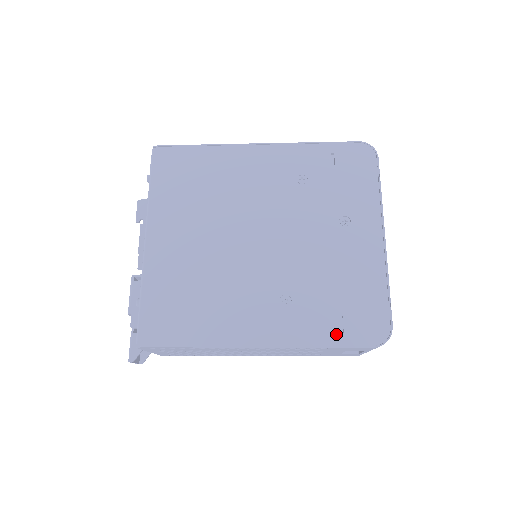
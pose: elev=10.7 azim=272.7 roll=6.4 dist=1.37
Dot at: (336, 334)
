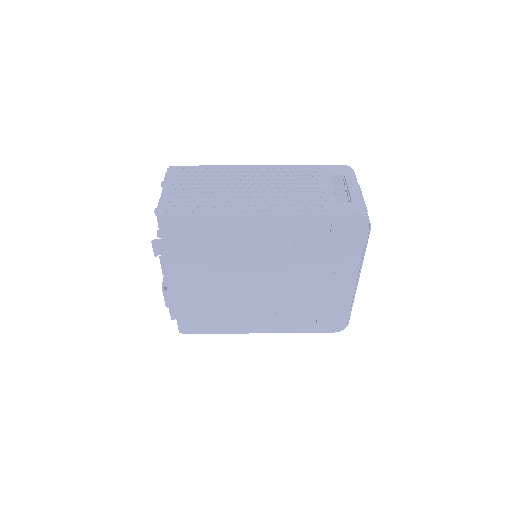
Dot at: (311, 328)
